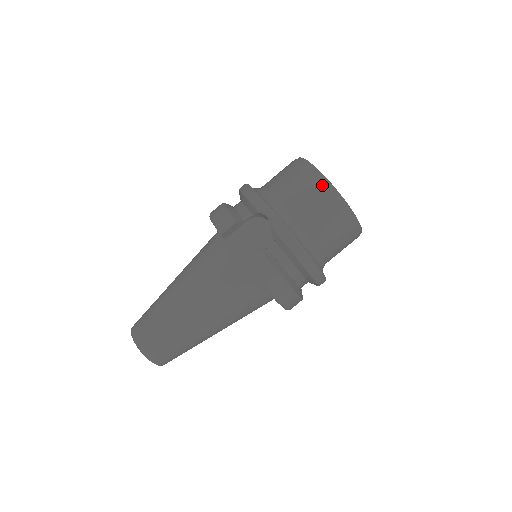
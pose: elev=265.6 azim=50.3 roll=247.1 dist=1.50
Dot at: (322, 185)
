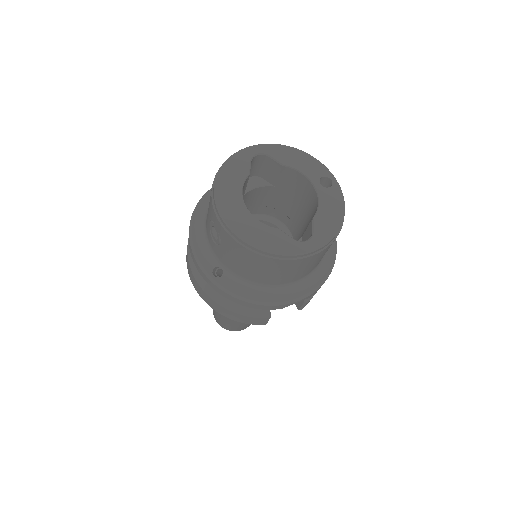
Dot at: (316, 256)
